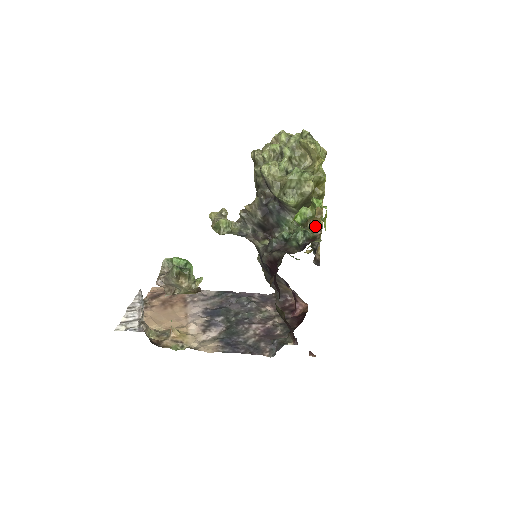
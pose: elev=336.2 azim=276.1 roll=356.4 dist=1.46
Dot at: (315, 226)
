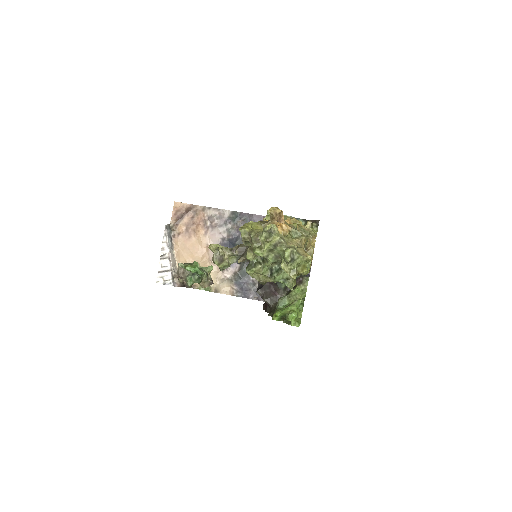
Dot at: occluded
